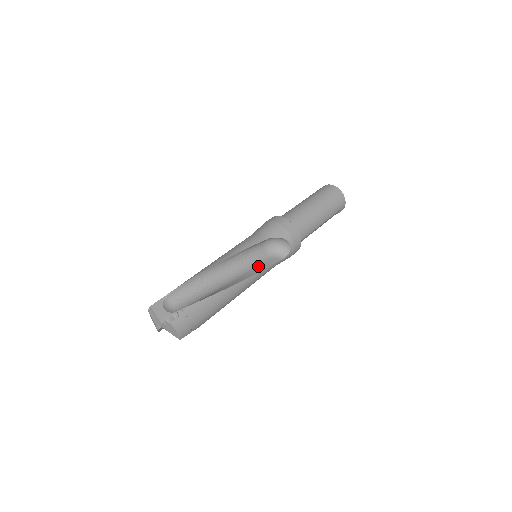
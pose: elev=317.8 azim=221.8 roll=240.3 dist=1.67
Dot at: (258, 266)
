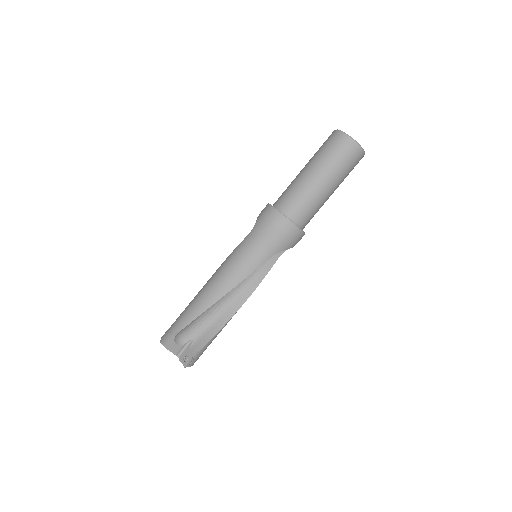
Dot at: (259, 272)
